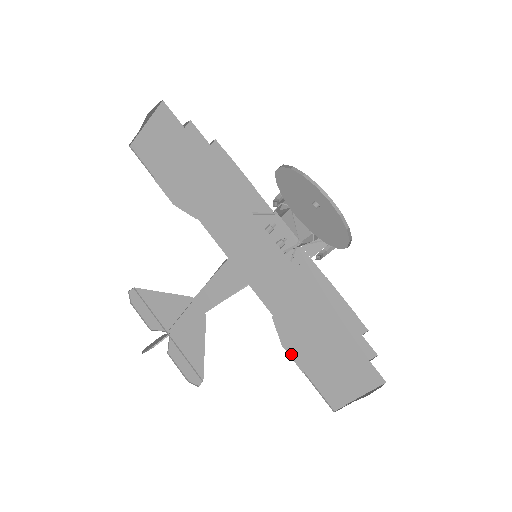
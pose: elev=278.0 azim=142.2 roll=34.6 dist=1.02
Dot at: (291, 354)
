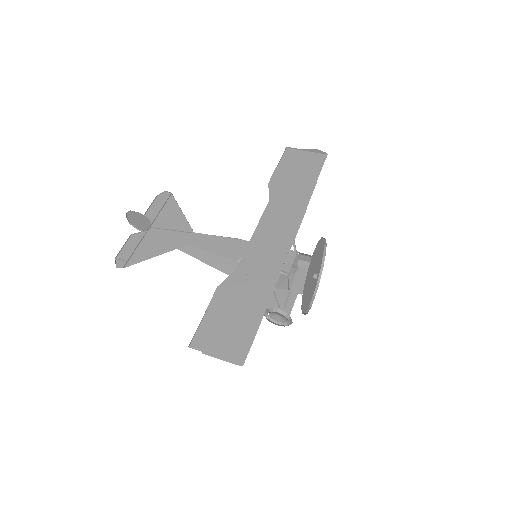
Dot at: (215, 295)
